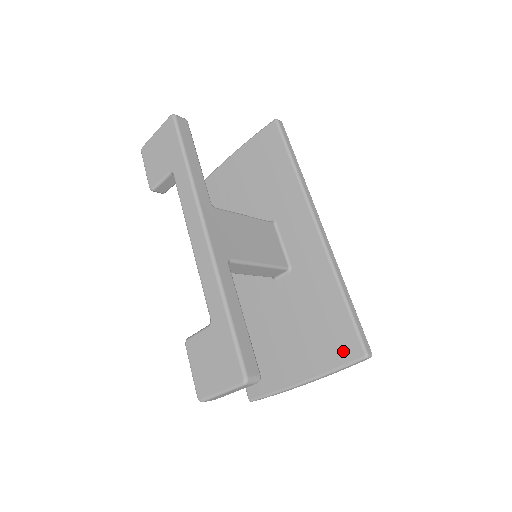
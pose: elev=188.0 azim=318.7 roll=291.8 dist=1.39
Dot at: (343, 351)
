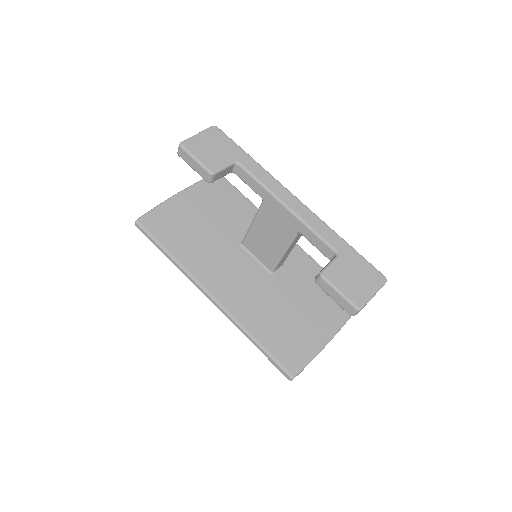
Dot at: occluded
